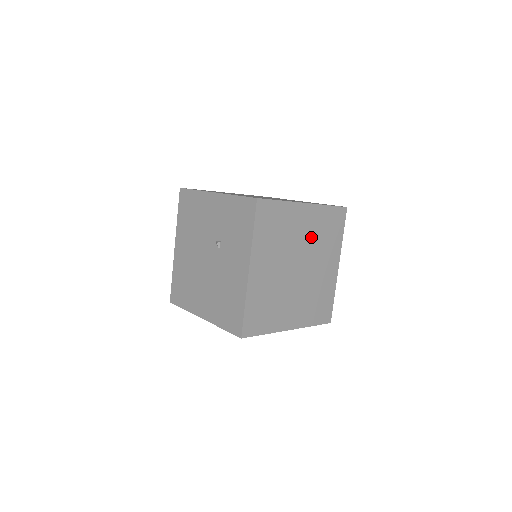
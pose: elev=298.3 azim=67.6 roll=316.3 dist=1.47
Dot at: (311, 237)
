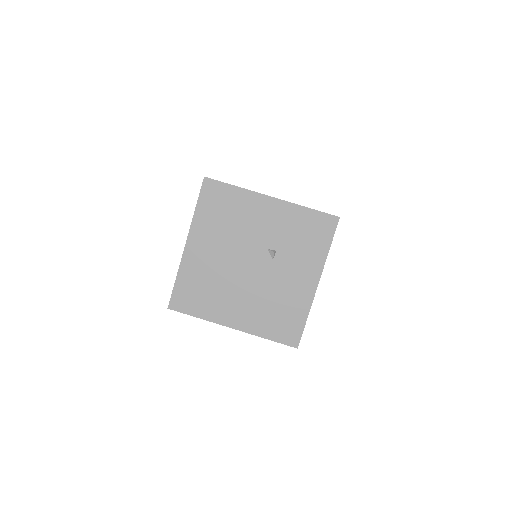
Dot at: occluded
